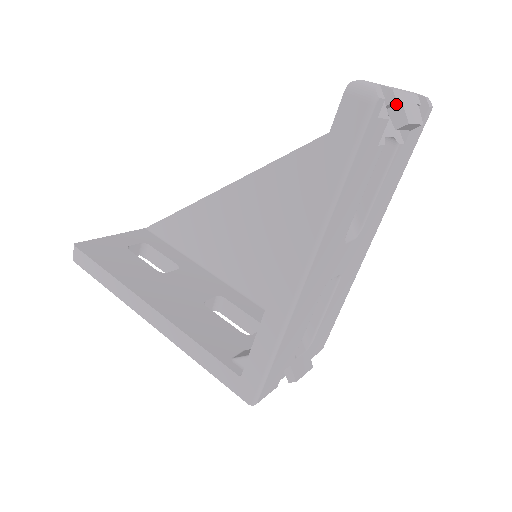
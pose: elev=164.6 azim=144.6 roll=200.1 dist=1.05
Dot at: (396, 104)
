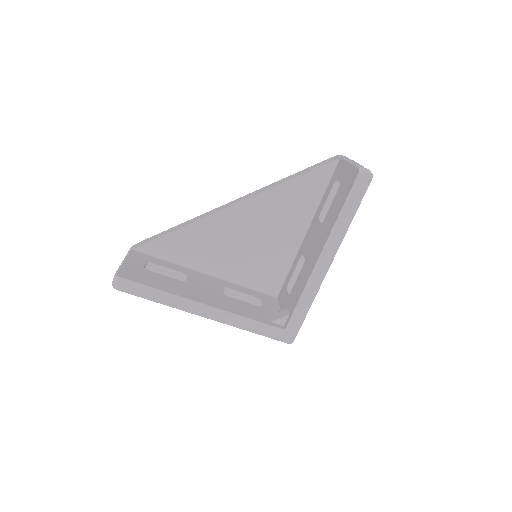
Dot at: occluded
